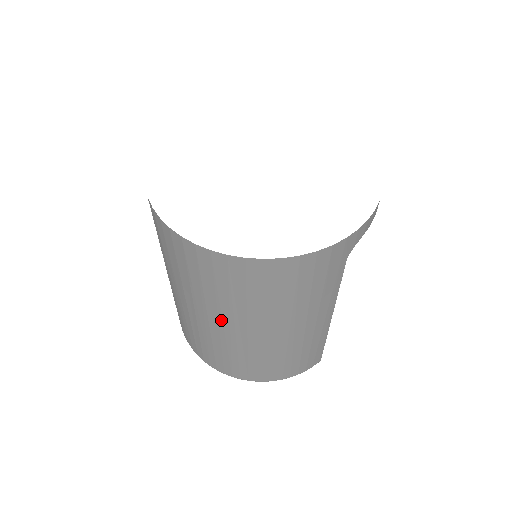
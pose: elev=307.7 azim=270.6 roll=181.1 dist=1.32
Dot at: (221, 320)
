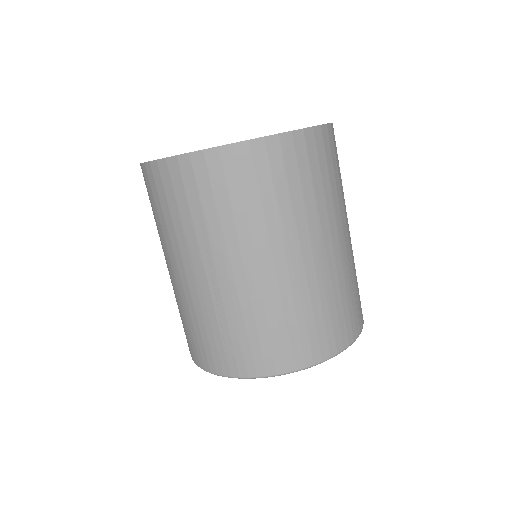
Dot at: (313, 240)
